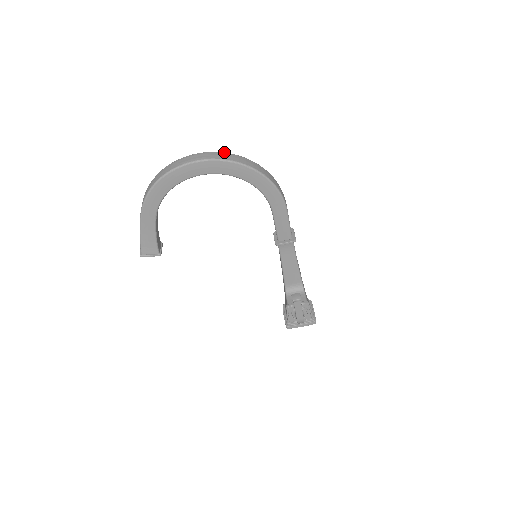
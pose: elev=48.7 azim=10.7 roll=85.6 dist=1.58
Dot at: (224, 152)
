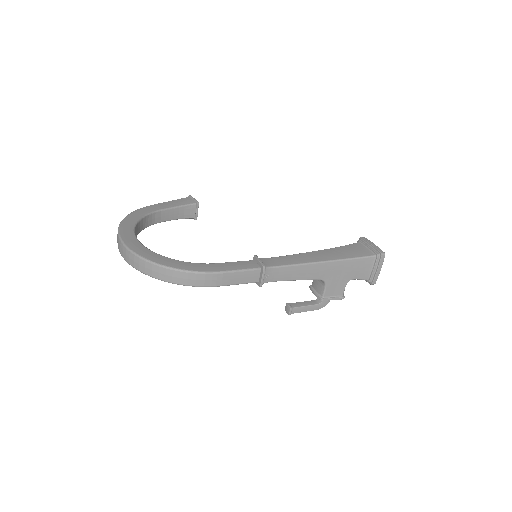
Dot at: (129, 250)
